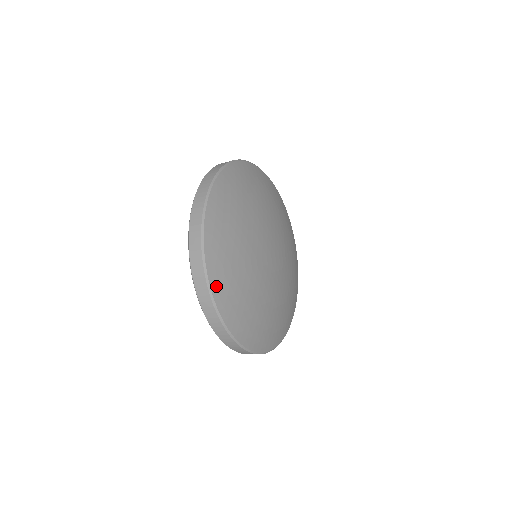
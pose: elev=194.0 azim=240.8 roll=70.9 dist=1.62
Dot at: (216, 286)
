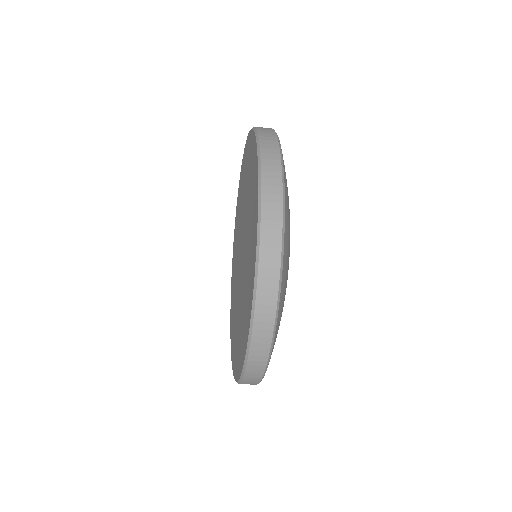
Dot at: (284, 268)
